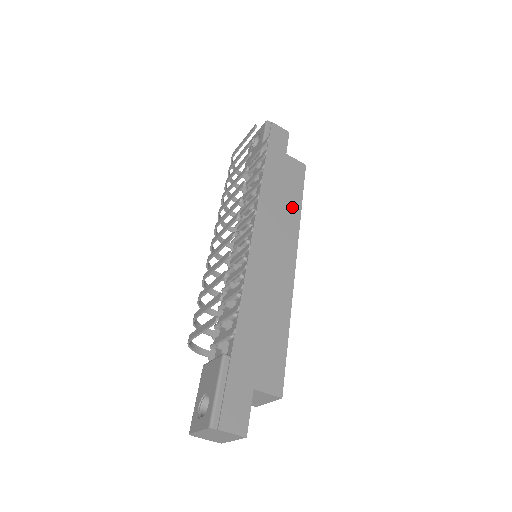
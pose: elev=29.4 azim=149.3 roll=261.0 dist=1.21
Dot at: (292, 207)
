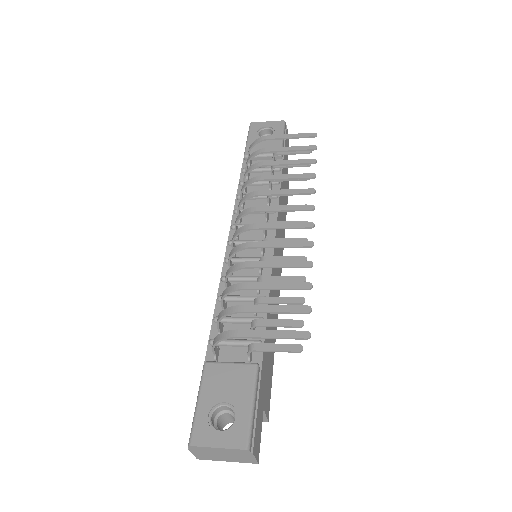
Dot at: occluded
